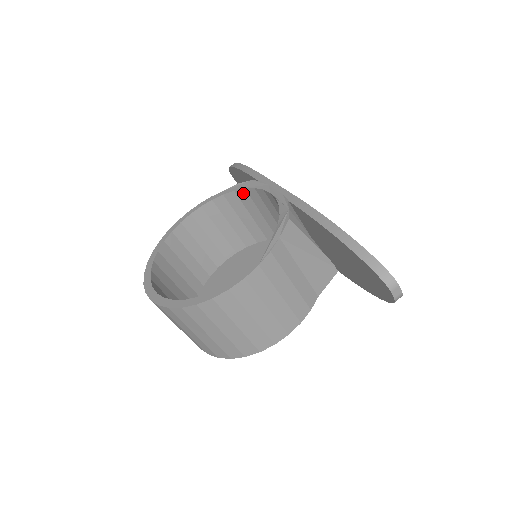
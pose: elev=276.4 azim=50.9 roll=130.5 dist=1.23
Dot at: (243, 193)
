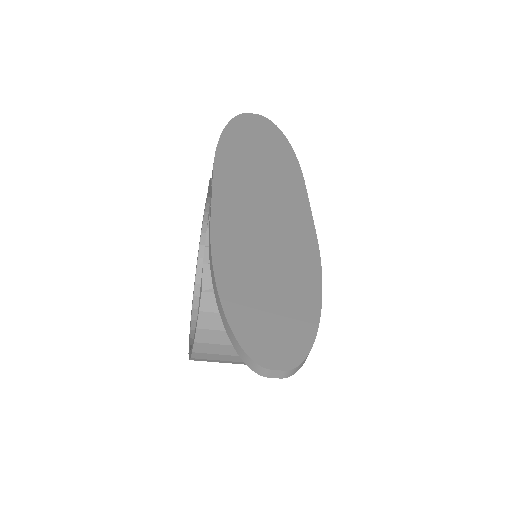
Dot at: occluded
